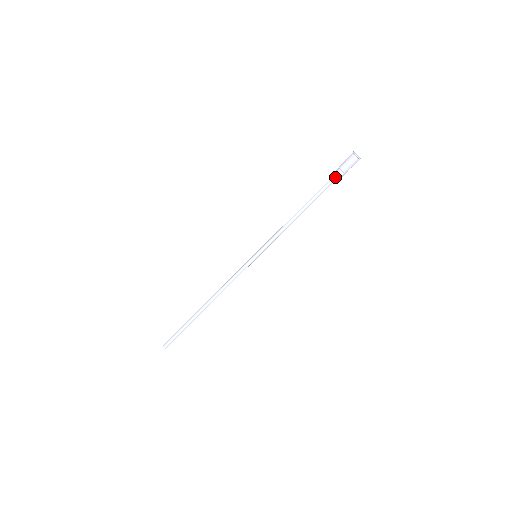
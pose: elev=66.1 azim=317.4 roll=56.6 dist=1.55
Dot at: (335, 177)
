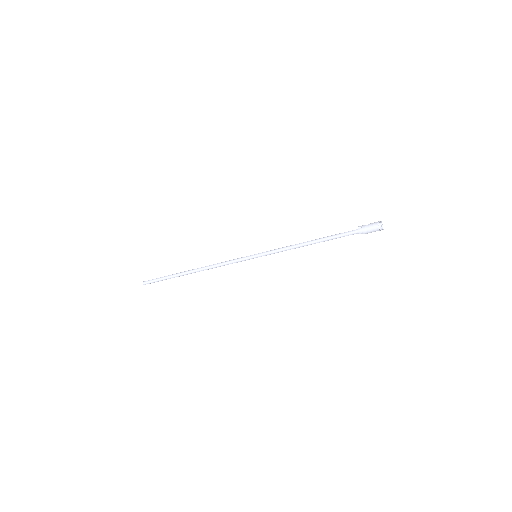
Dot at: occluded
